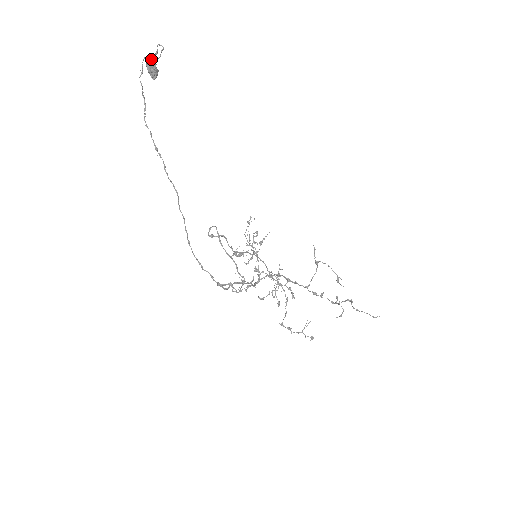
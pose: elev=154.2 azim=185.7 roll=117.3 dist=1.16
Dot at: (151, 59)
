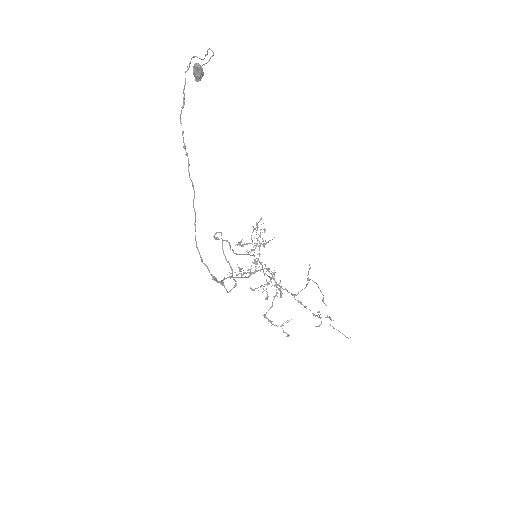
Dot at: (198, 64)
